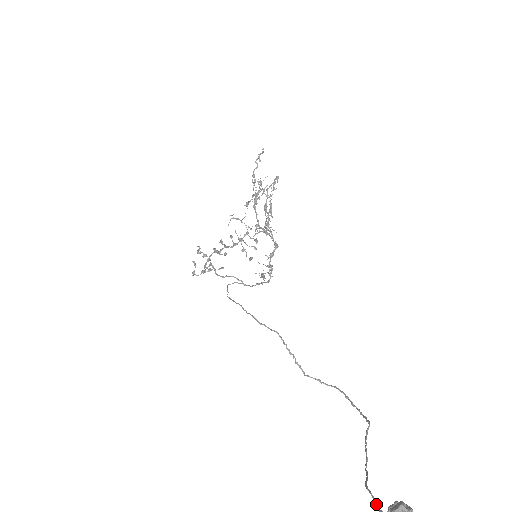
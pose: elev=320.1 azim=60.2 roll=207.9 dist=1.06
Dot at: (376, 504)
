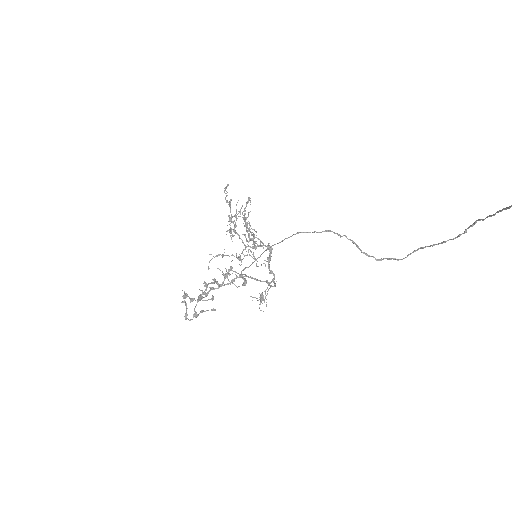
Dot at: out of frame
